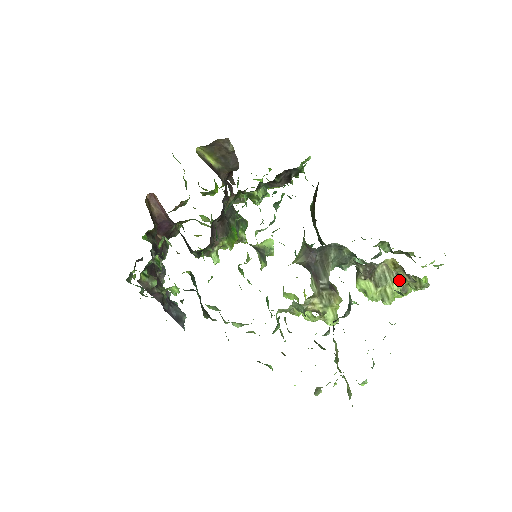
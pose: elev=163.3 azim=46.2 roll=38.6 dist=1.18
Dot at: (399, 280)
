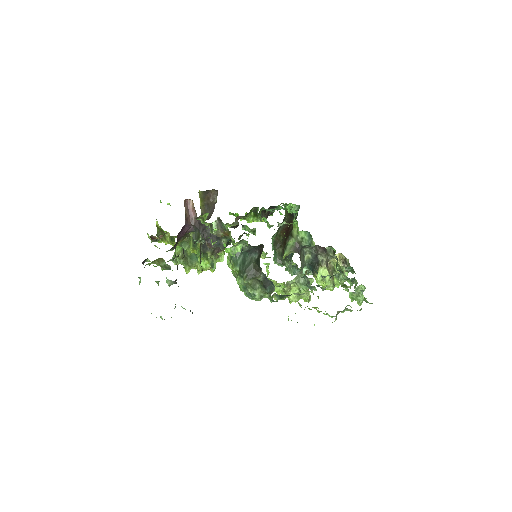
Dot at: (332, 277)
